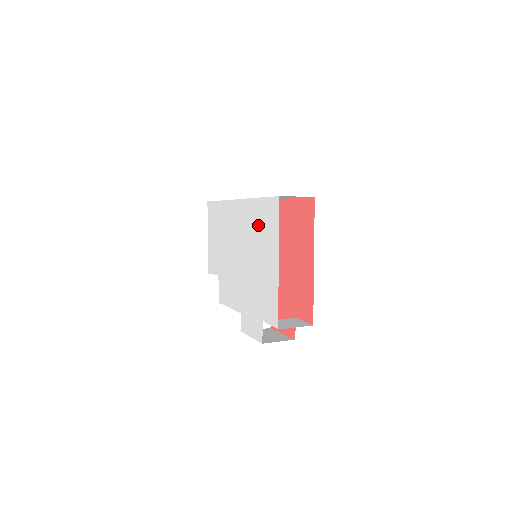
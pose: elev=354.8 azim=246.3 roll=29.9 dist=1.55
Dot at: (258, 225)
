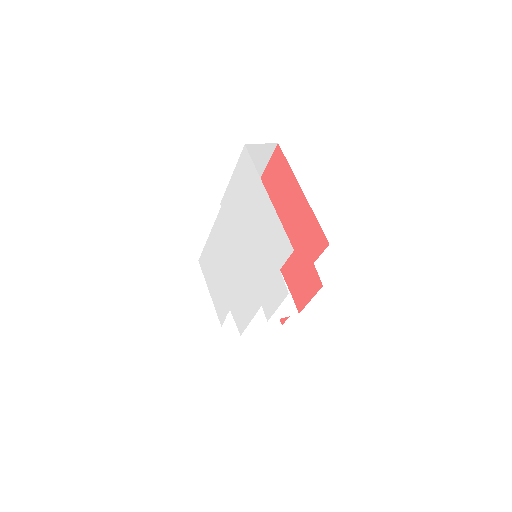
Dot at: (240, 196)
